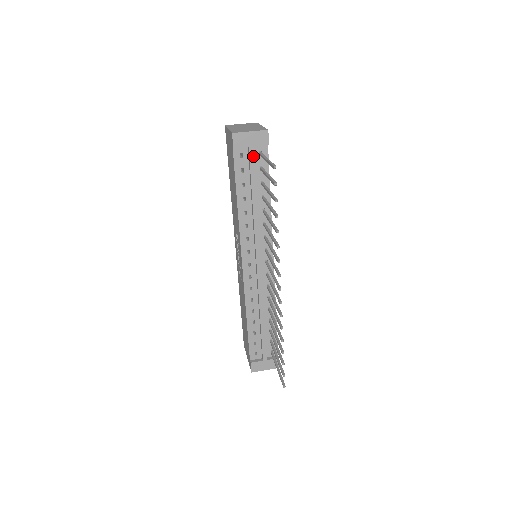
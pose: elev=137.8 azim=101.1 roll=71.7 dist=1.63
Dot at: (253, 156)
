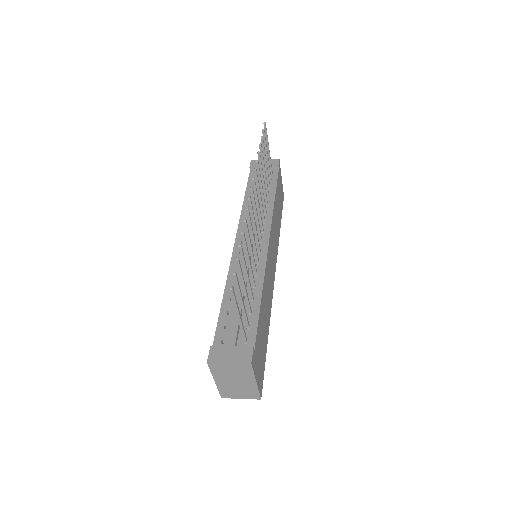
Dot at: occluded
